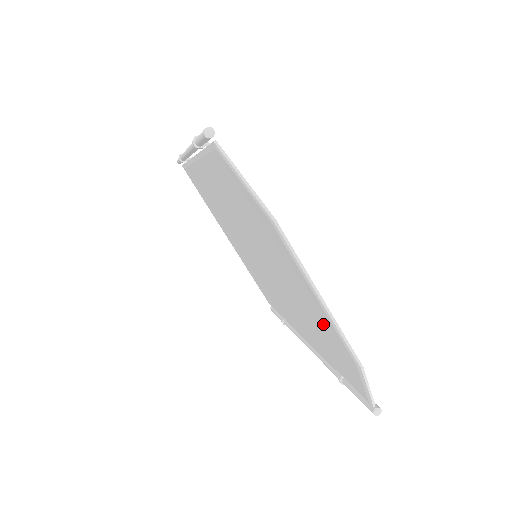
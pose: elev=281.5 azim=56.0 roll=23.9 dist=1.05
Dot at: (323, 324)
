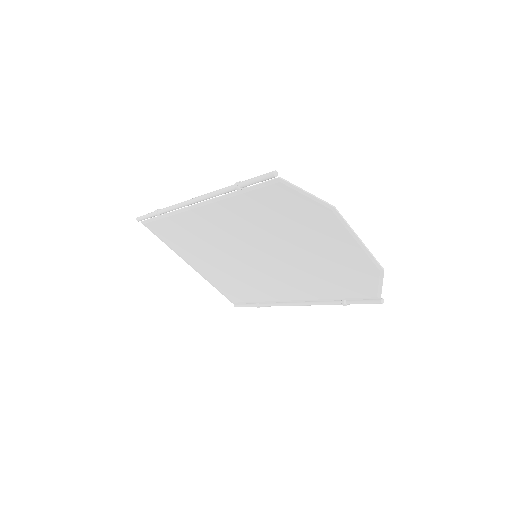
Dot at: (350, 261)
